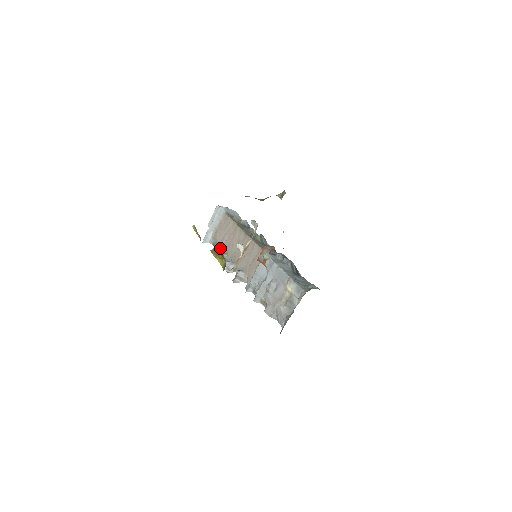
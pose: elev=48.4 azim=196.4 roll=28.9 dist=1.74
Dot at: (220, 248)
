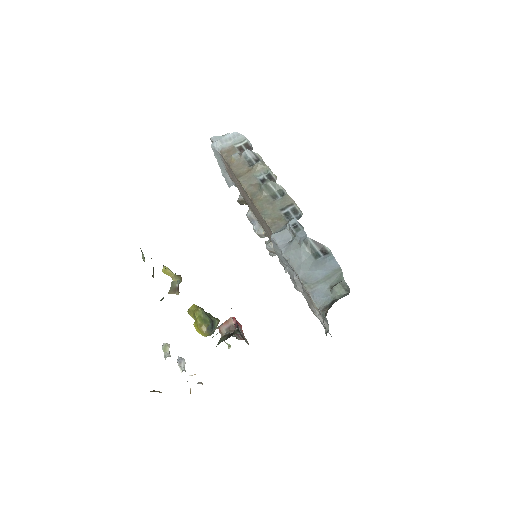
Dot at: (243, 198)
